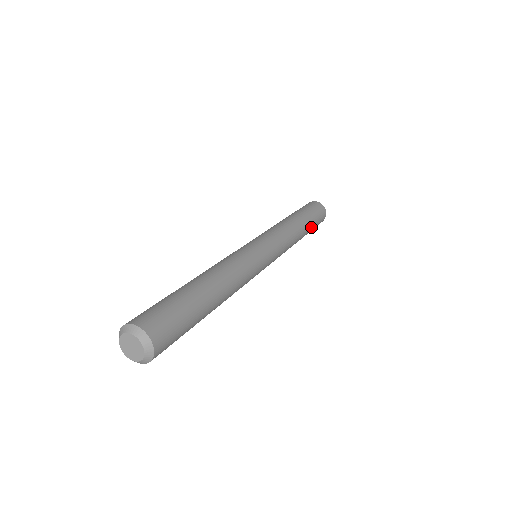
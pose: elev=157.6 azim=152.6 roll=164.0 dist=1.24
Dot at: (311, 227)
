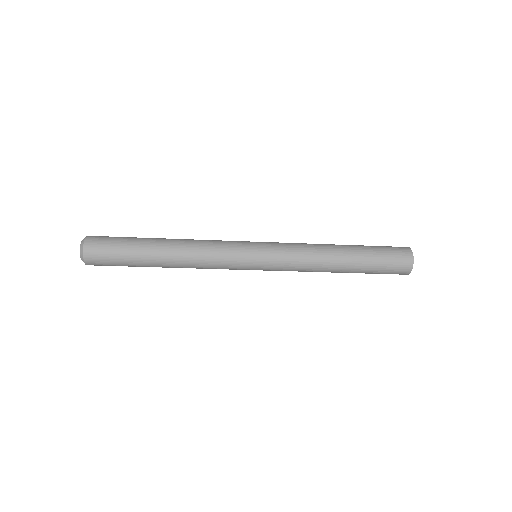
Dot at: (365, 253)
